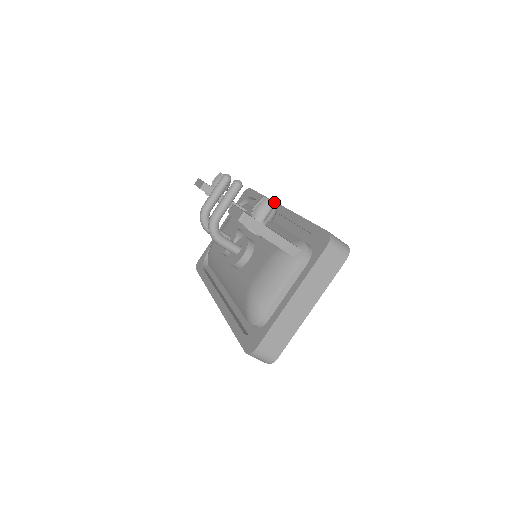
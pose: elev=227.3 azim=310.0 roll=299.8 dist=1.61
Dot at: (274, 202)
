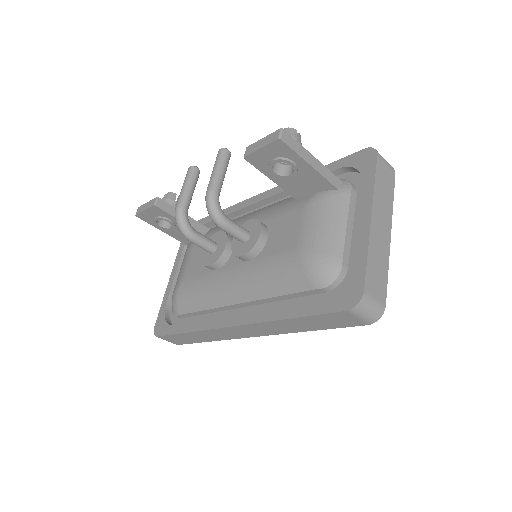
Dot at: (247, 199)
